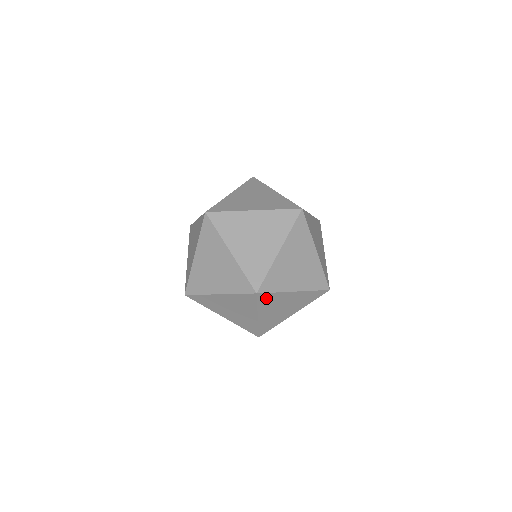
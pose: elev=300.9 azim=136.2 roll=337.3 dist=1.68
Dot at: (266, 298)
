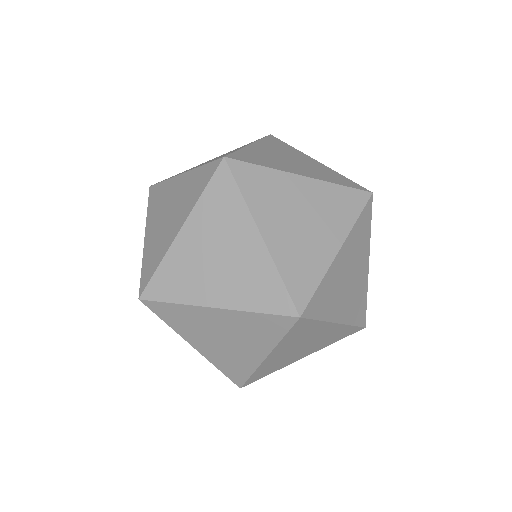
Dot at: (301, 327)
